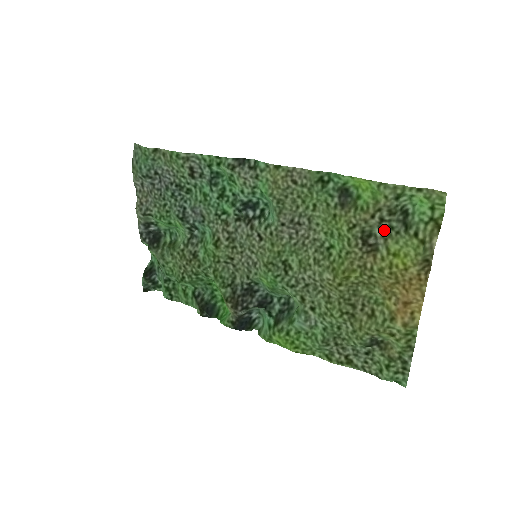
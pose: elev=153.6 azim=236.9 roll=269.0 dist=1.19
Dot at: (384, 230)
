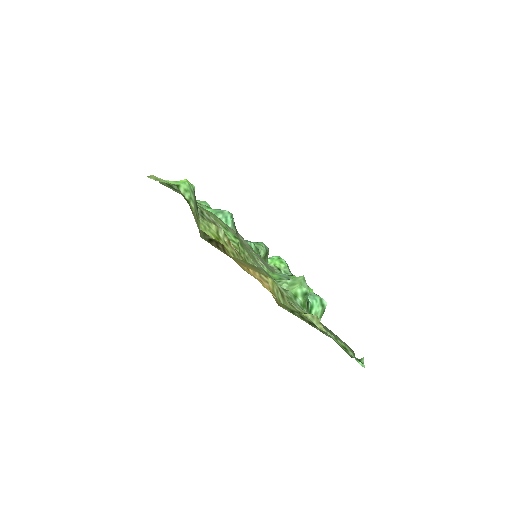
Dot at: (207, 216)
